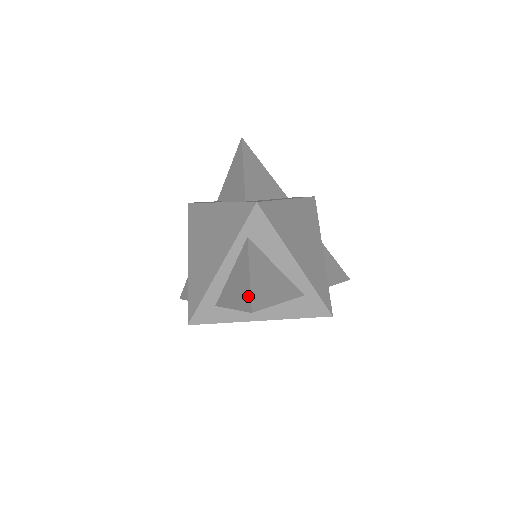
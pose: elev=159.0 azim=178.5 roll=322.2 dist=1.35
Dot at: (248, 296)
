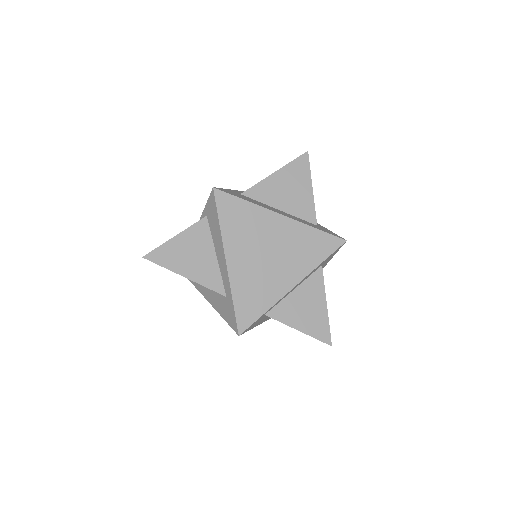
Dot at: (158, 249)
